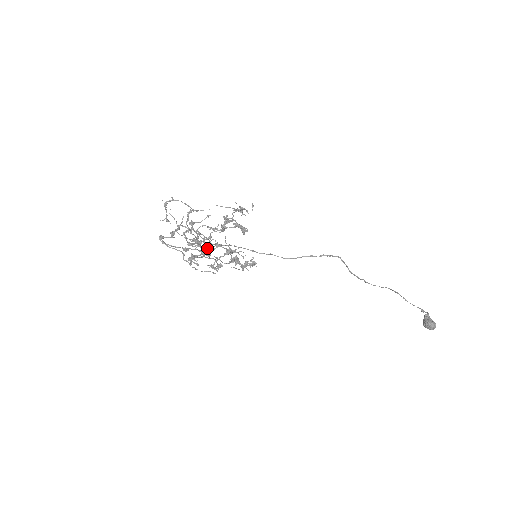
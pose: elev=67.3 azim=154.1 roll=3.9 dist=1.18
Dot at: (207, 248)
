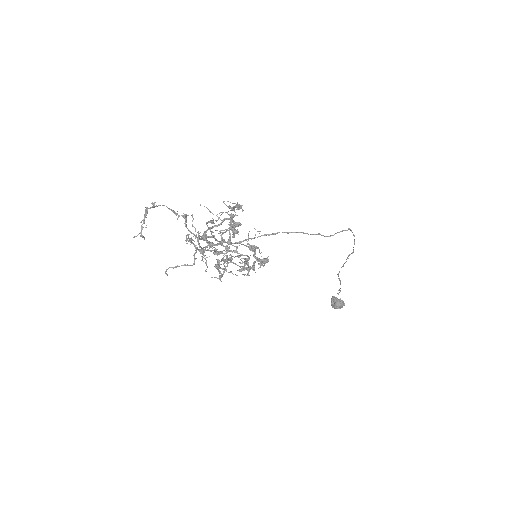
Dot at: (237, 247)
